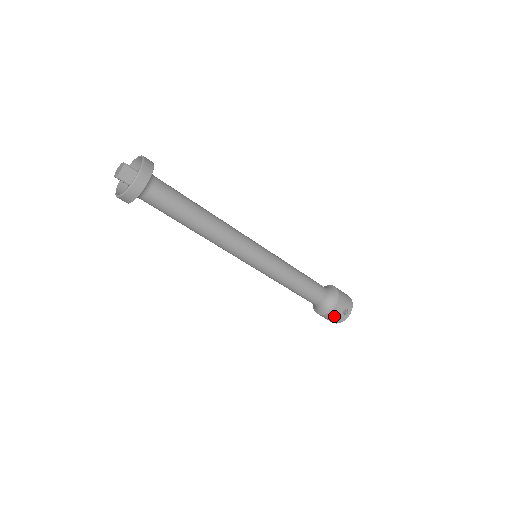
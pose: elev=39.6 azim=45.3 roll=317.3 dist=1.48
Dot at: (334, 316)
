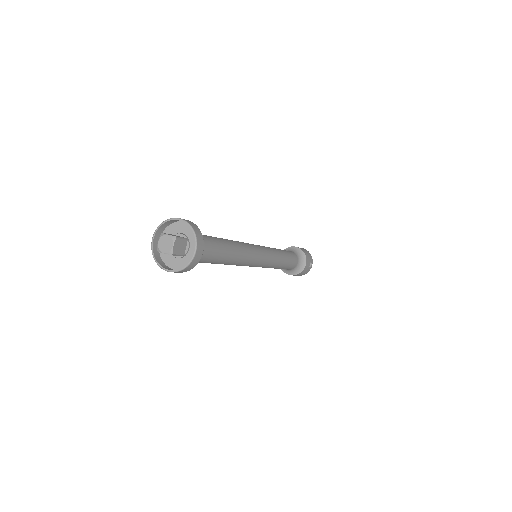
Dot at: (304, 272)
